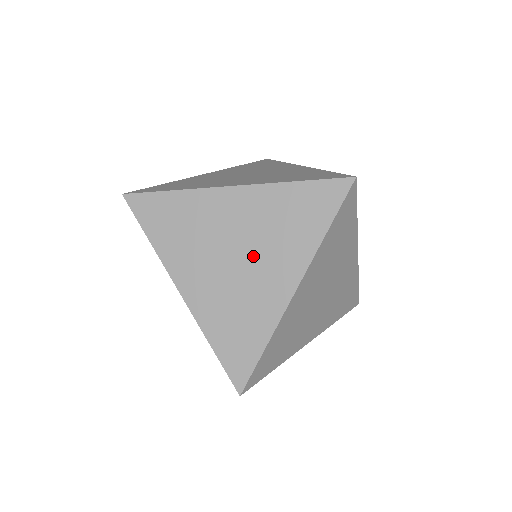
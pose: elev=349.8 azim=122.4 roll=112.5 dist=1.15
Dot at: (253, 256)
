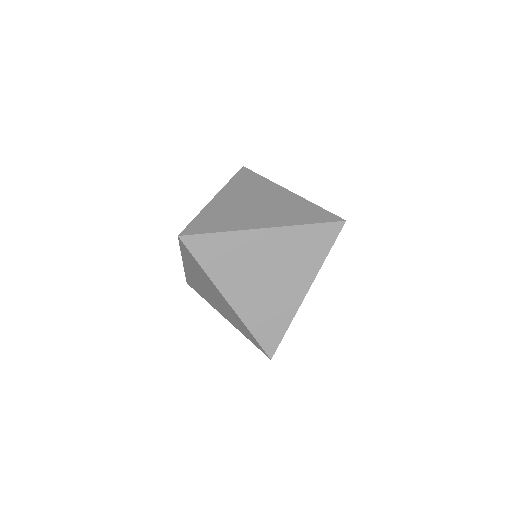
Dot at: (279, 274)
